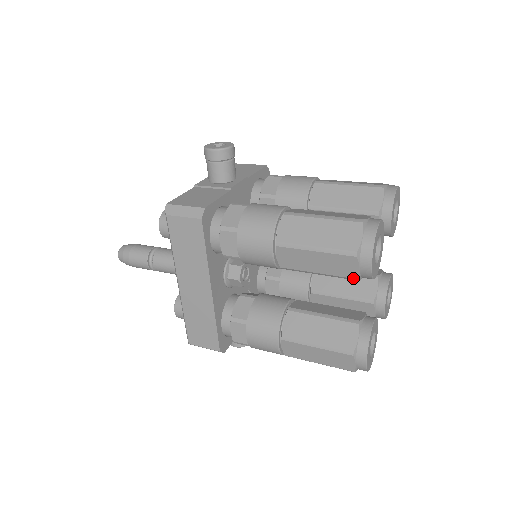
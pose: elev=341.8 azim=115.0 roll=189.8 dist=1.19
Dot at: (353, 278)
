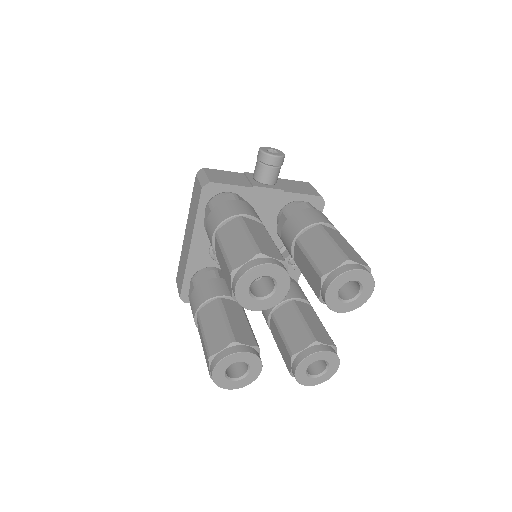
Dot at: (231, 294)
